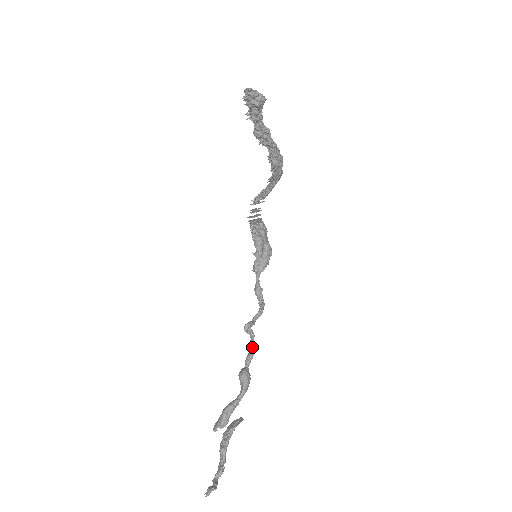
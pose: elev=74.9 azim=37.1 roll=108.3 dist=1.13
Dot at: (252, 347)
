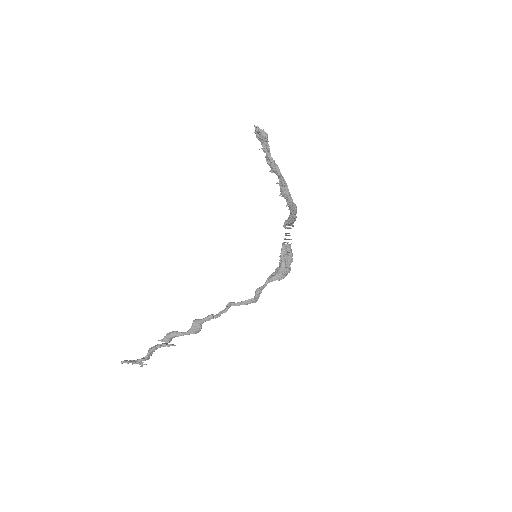
Dot at: (218, 314)
